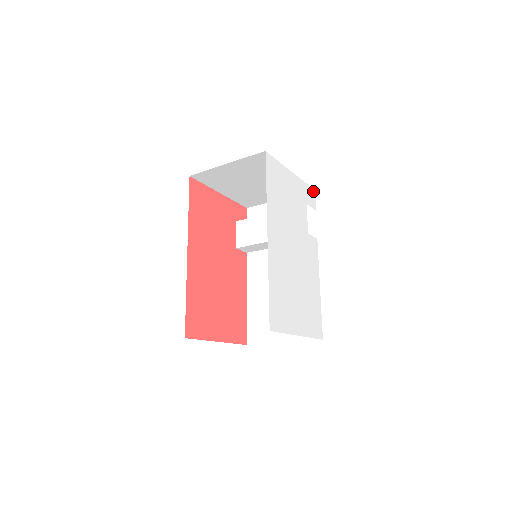
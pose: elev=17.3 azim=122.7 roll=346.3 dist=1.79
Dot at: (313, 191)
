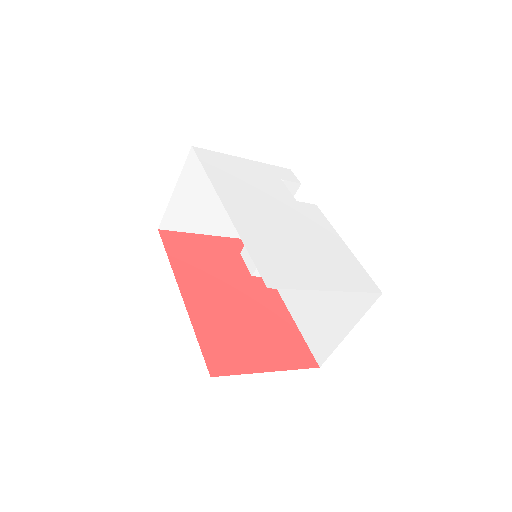
Dot at: (287, 170)
